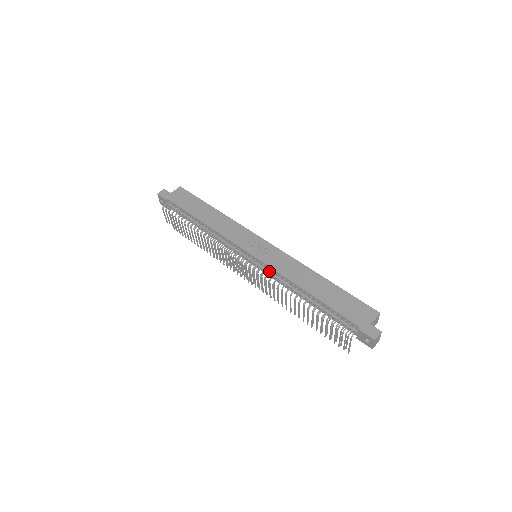
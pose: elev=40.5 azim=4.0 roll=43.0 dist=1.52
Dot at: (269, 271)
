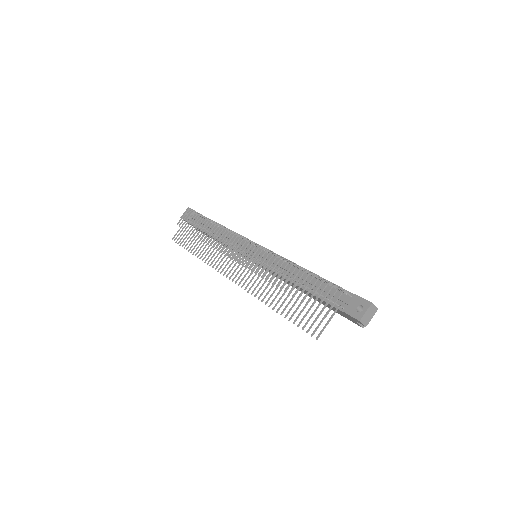
Dot at: (269, 257)
